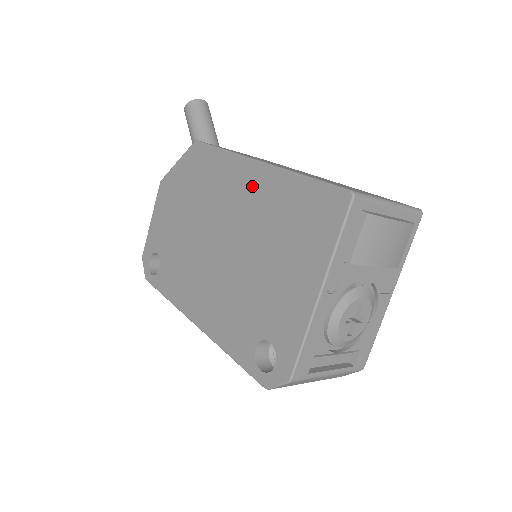
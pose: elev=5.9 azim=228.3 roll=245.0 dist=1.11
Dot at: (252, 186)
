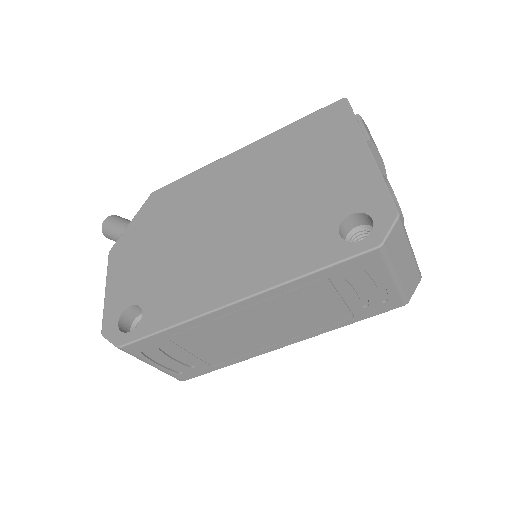
Dot at: (246, 161)
